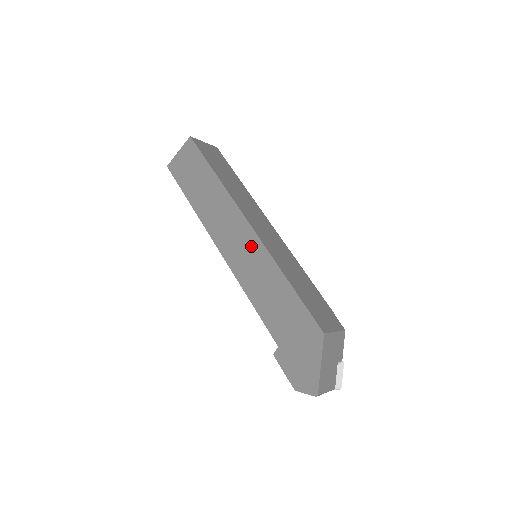
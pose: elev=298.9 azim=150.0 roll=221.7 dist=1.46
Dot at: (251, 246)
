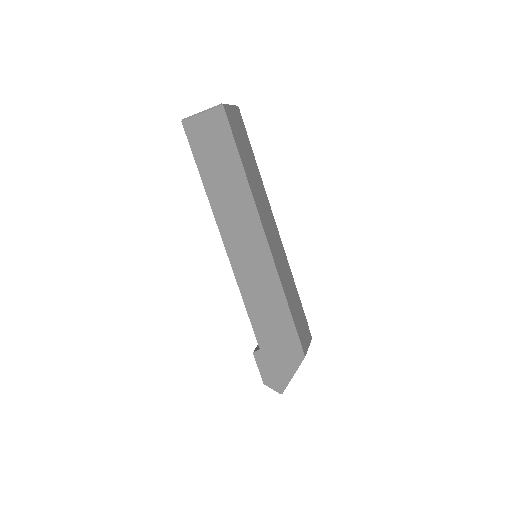
Dot at: (261, 260)
